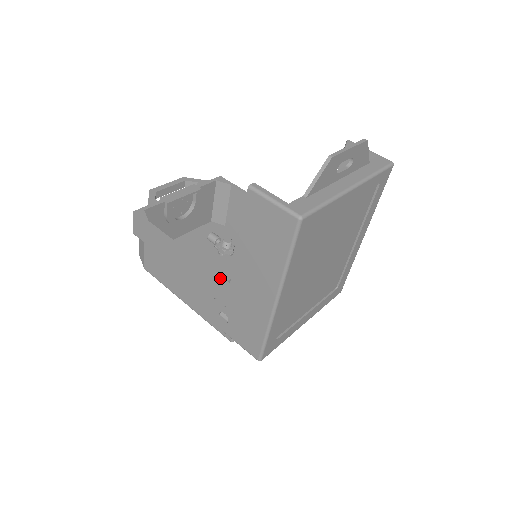
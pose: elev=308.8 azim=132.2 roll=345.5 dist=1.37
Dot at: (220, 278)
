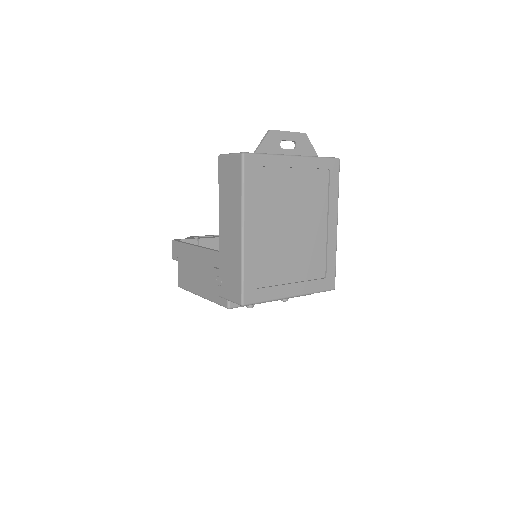
Dot at: (217, 251)
